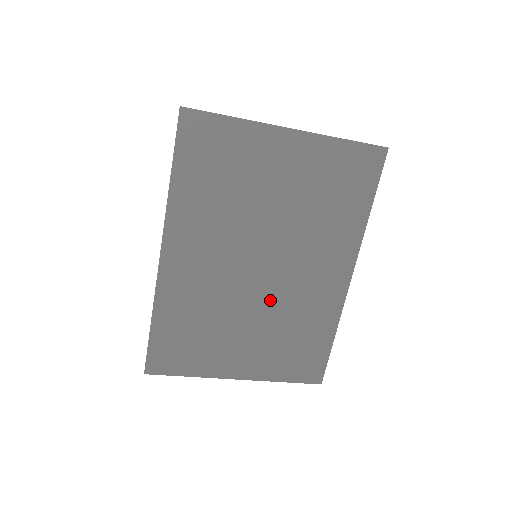
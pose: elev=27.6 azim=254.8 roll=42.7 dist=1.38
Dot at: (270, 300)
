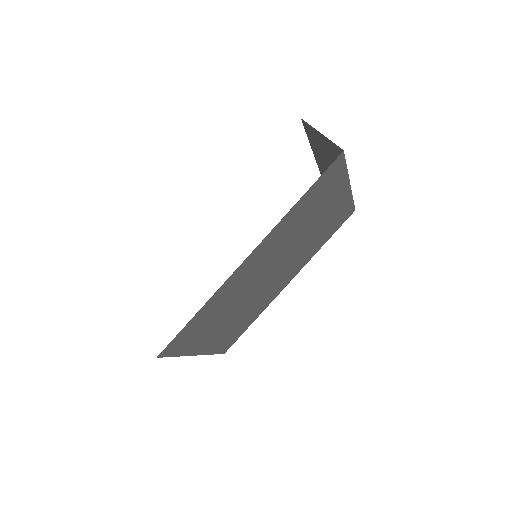
Dot at: (256, 296)
